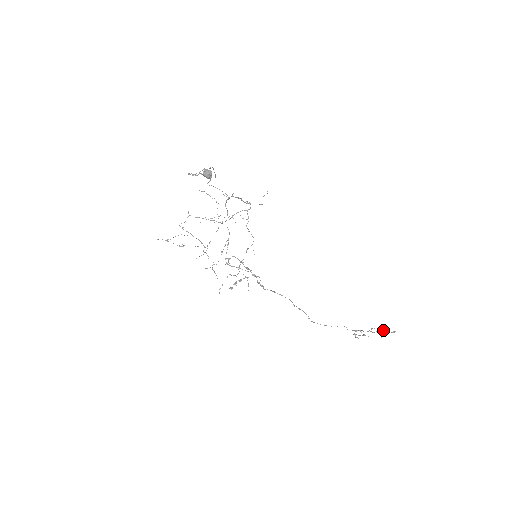
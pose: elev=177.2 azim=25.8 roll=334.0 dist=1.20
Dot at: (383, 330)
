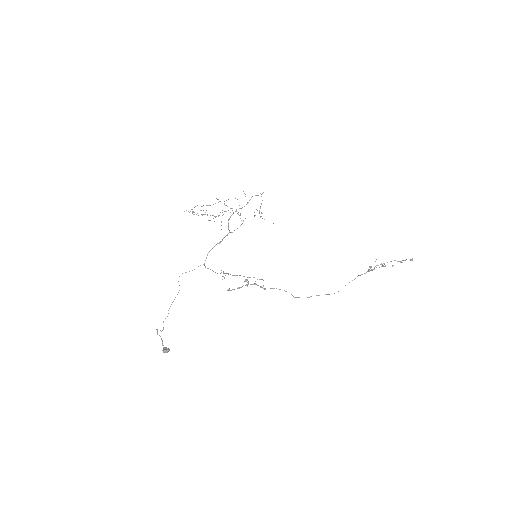
Dot at: occluded
